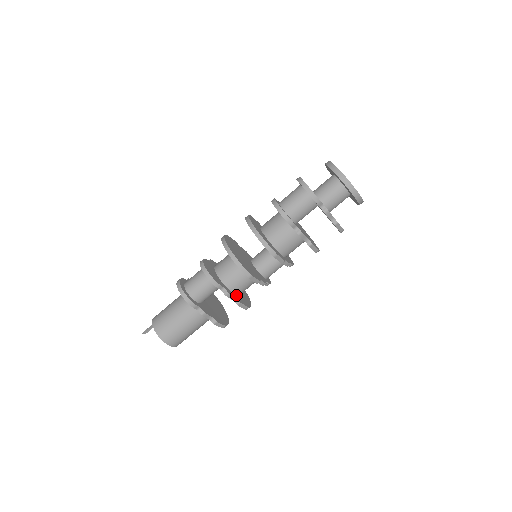
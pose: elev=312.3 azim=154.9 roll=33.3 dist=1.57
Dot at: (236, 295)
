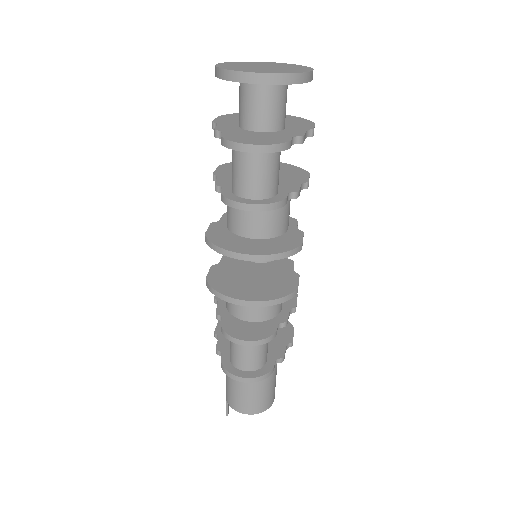
Dot at: (282, 306)
